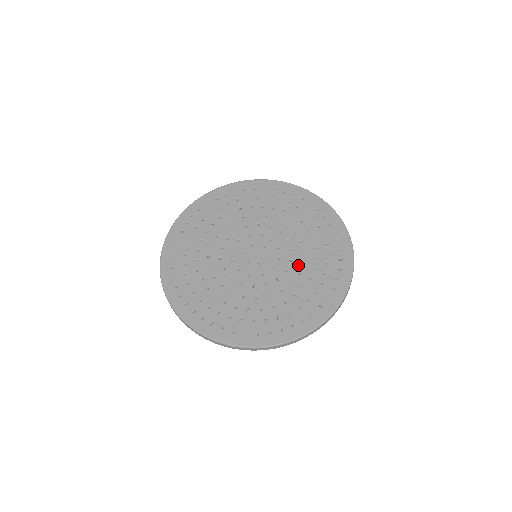
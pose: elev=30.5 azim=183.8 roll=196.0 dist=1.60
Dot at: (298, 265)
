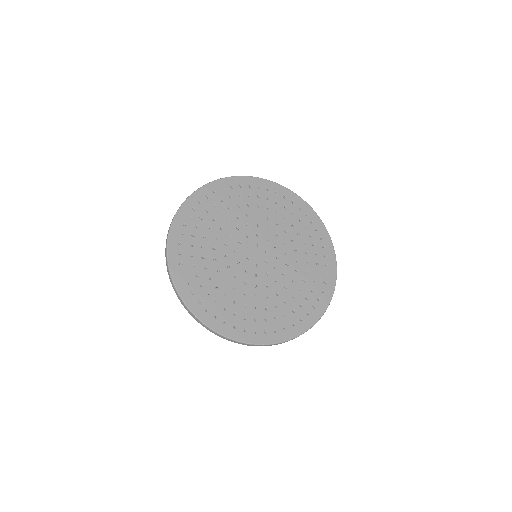
Dot at: (288, 281)
